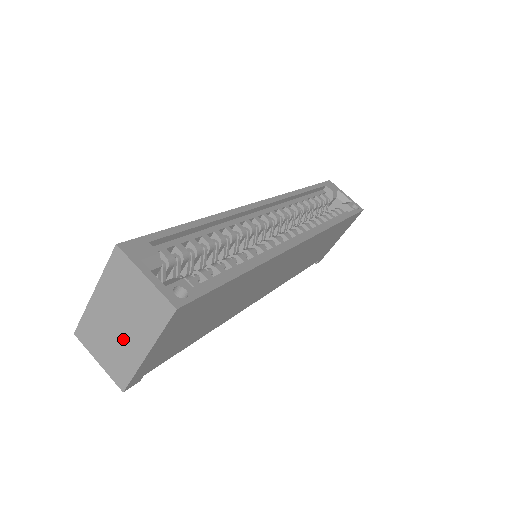
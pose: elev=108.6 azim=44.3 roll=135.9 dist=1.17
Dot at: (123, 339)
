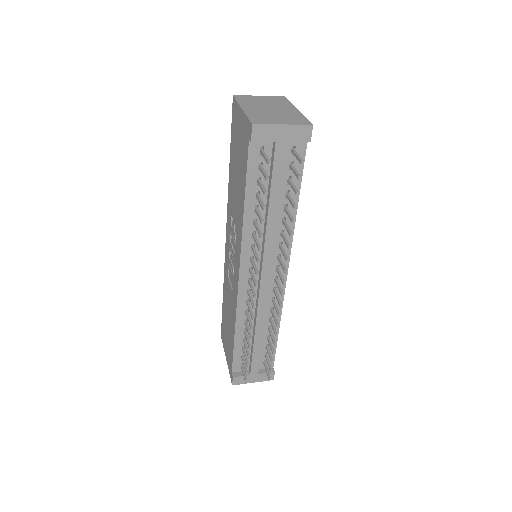
Dot at: (280, 111)
